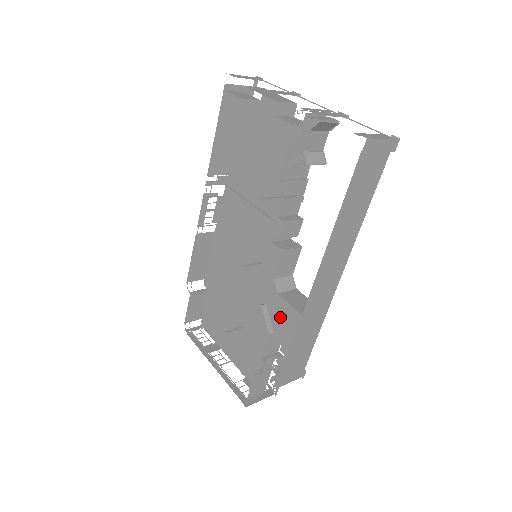
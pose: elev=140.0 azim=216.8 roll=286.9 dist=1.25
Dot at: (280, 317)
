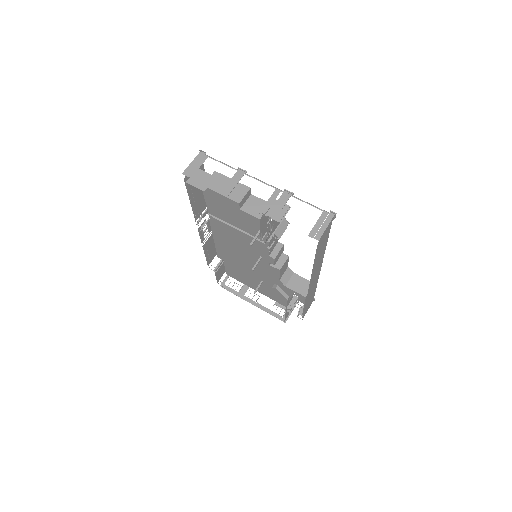
Dot at: occluded
